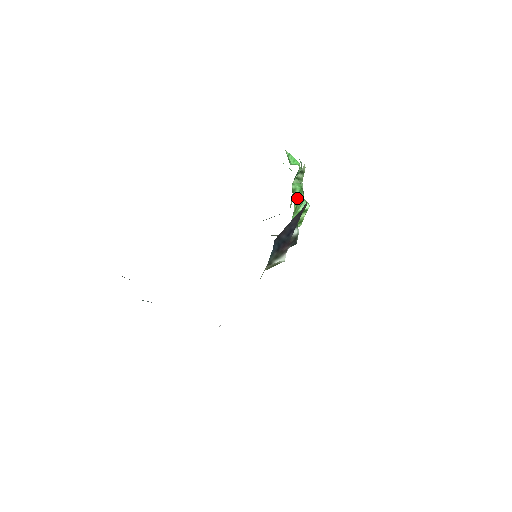
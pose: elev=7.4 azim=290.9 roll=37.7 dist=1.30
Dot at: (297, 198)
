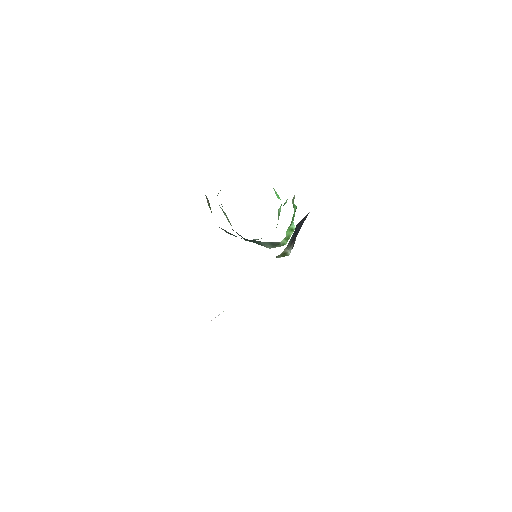
Dot at: (294, 213)
